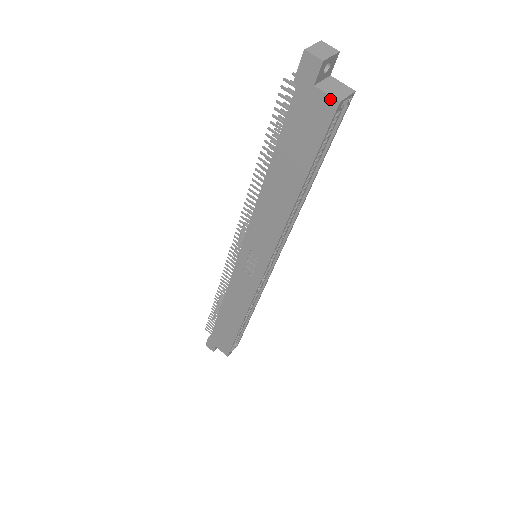
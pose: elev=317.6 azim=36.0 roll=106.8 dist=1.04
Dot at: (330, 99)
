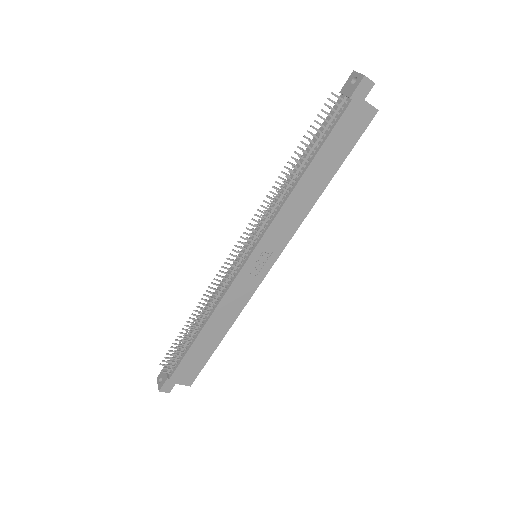
Dot at: (373, 109)
